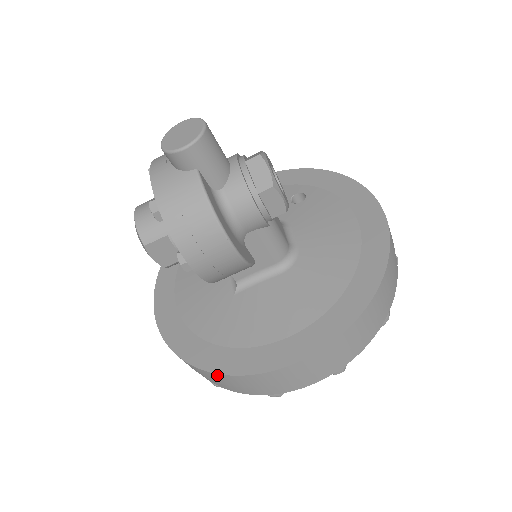
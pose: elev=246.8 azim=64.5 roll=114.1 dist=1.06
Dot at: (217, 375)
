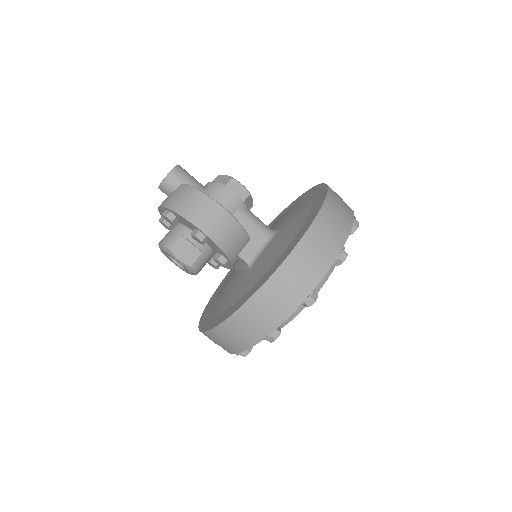
Dot at: (255, 297)
